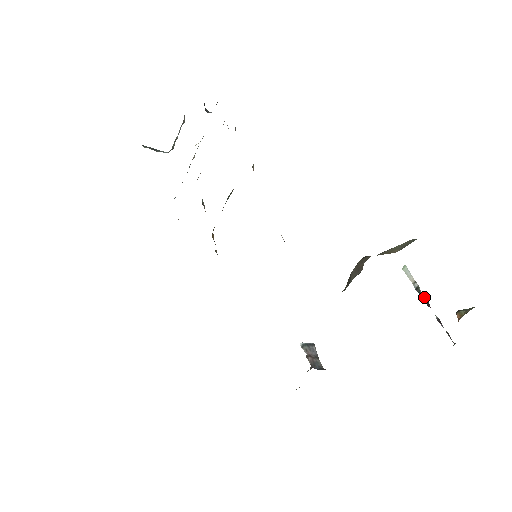
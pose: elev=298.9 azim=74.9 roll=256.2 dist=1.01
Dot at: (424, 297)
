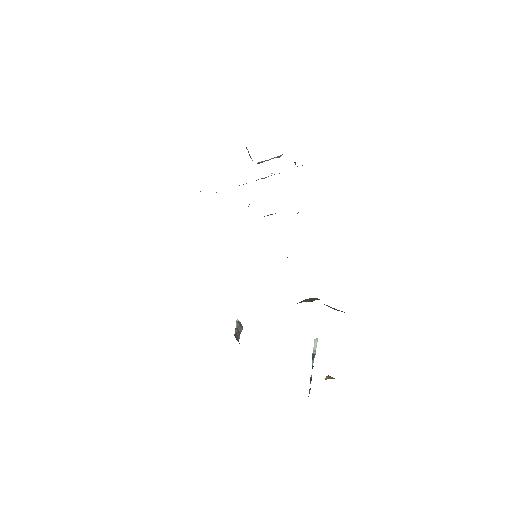
Dot at: occluded
